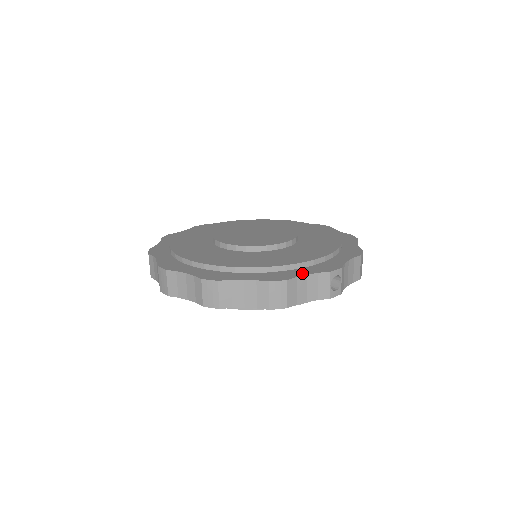
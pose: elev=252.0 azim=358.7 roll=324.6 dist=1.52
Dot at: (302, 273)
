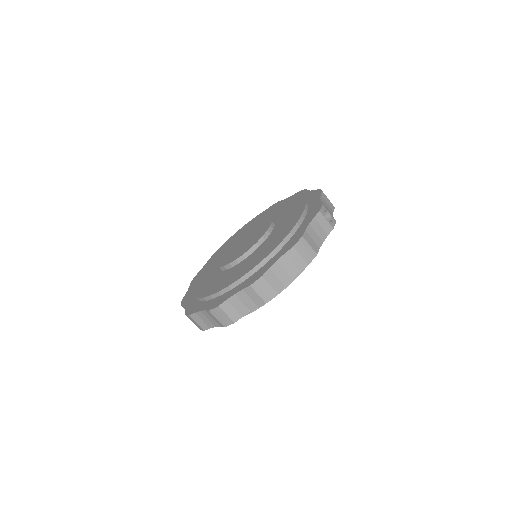
Dot at: (305, 226)
